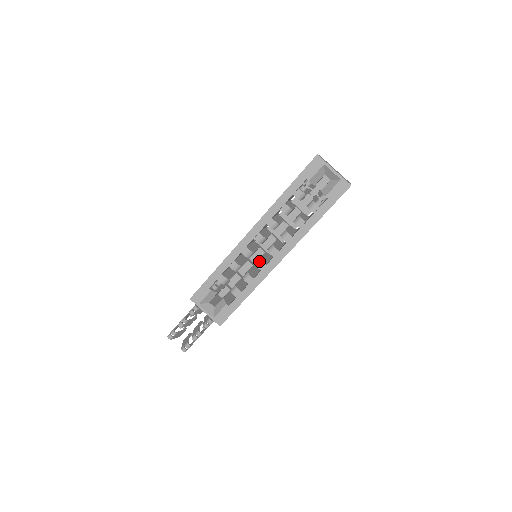
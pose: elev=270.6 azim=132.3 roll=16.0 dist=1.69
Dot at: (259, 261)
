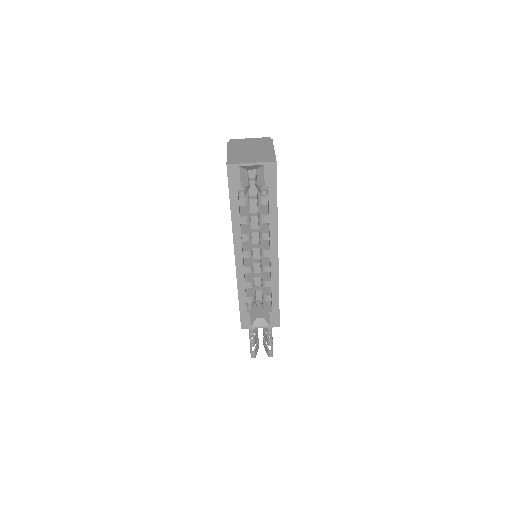
Dot at: (263, 267)
